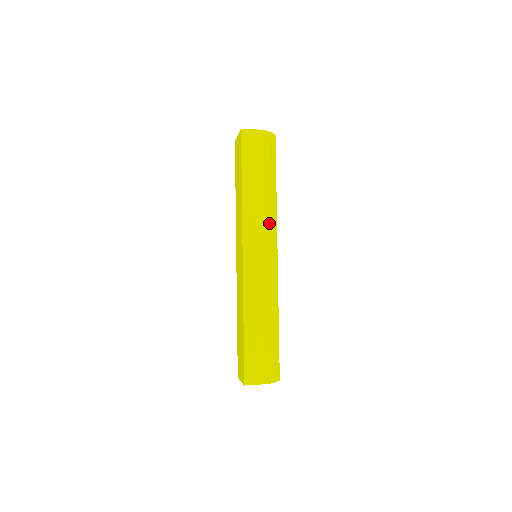
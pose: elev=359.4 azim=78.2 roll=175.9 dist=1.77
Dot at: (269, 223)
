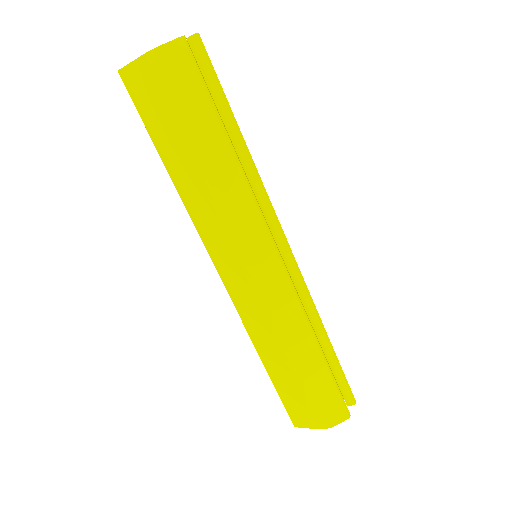
Dot at: (235, 218)
